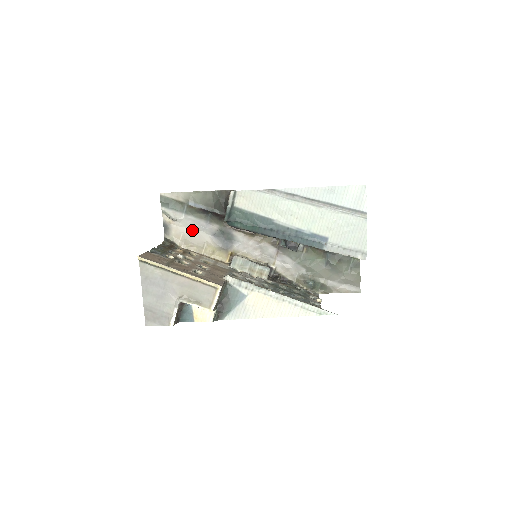
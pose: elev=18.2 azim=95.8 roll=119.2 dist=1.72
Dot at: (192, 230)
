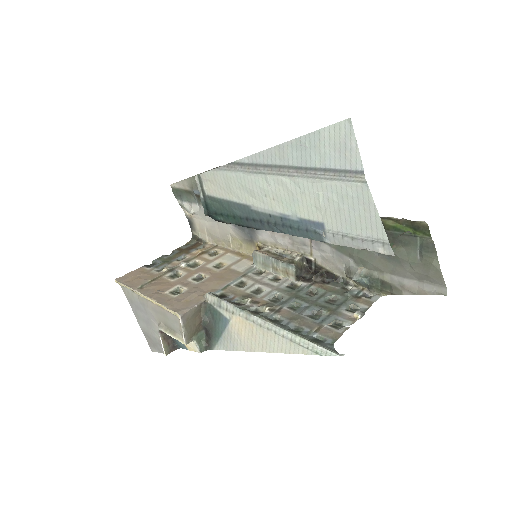
Dot at: (212, 222)
